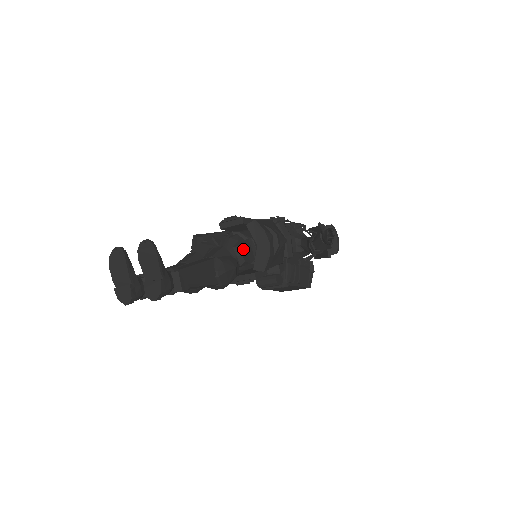
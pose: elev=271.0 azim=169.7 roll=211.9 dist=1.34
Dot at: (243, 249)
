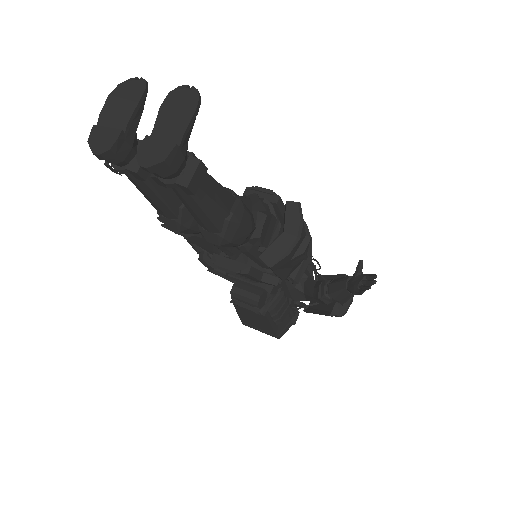
Dot at: (267, 223)
